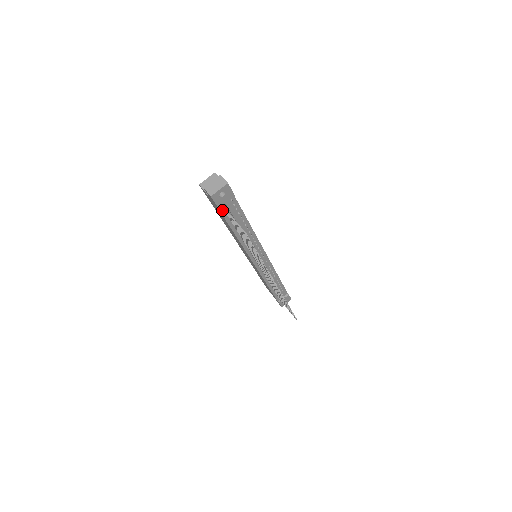
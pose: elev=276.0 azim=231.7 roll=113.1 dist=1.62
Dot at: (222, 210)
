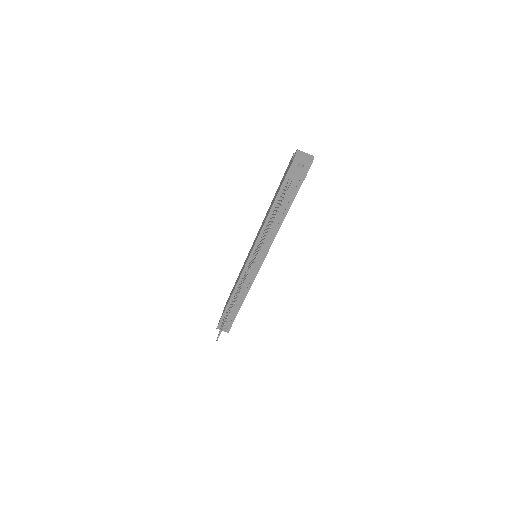
Dot at: (287, 179)
